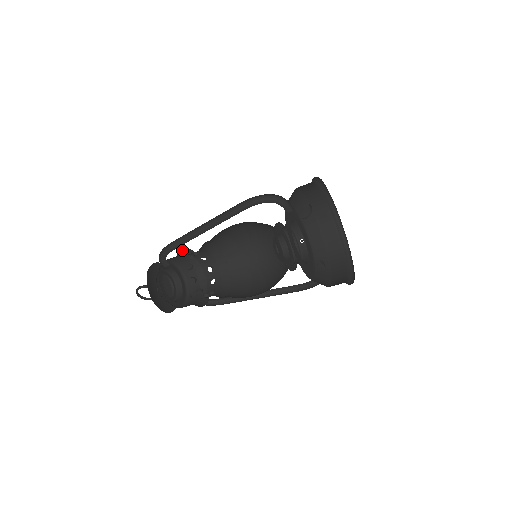
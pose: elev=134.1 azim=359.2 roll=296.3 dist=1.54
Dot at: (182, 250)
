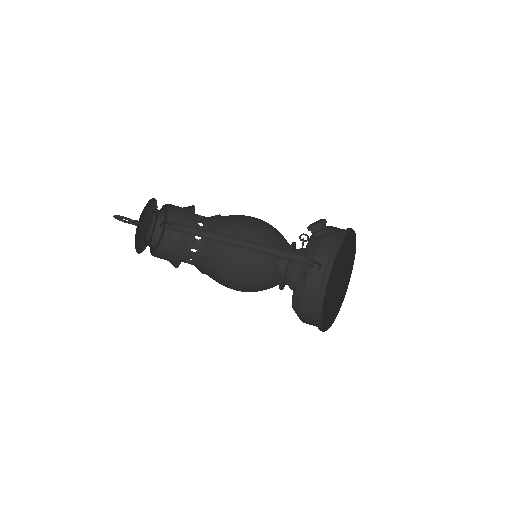
Dot at: occluded
